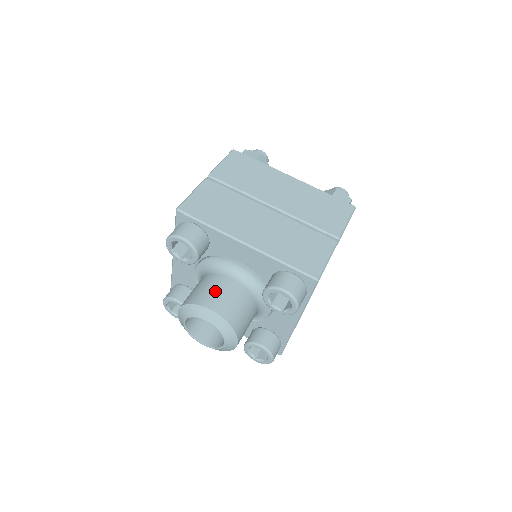
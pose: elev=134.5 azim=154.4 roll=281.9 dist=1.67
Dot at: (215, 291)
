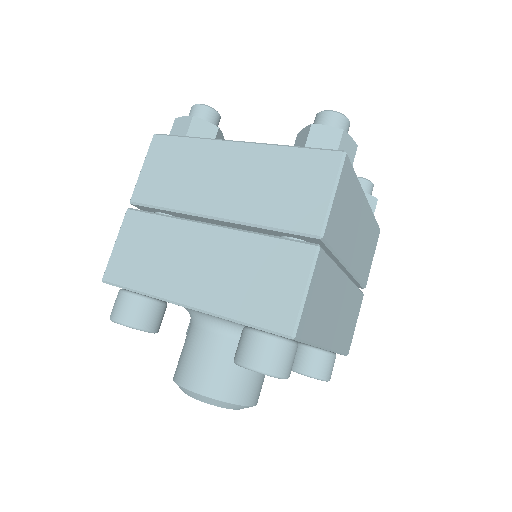
Dot at: (193, 359)
